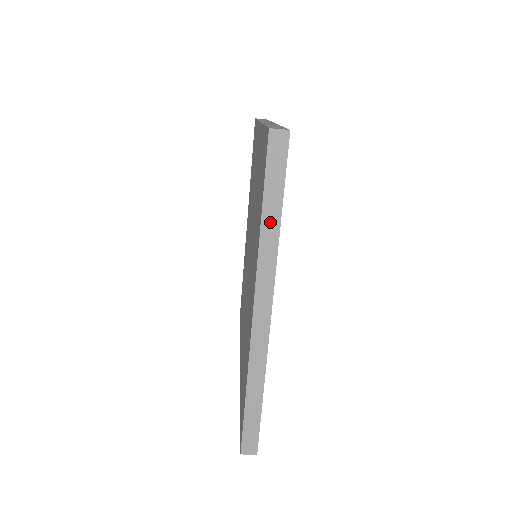
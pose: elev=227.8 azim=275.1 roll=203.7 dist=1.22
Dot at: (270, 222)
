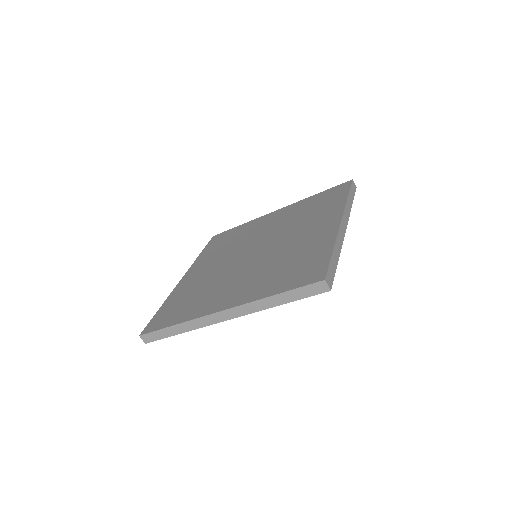
Dot at: (350, 201)
